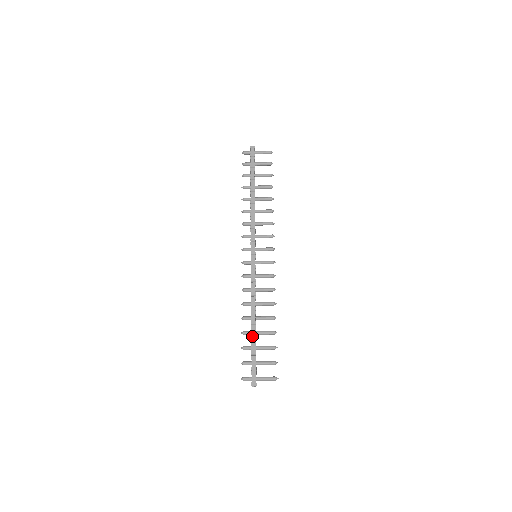
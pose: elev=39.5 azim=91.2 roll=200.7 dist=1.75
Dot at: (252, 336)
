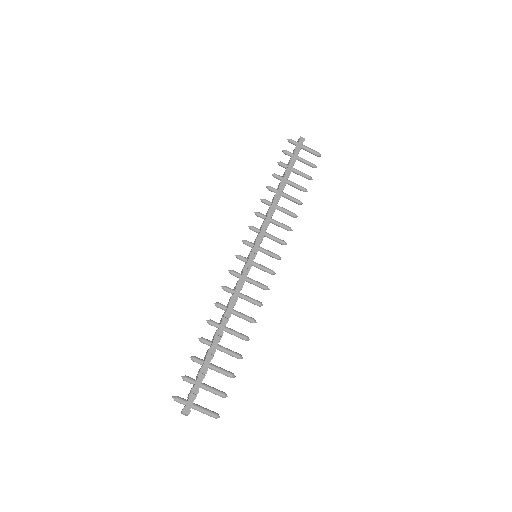
Dot at: (211, 348)
